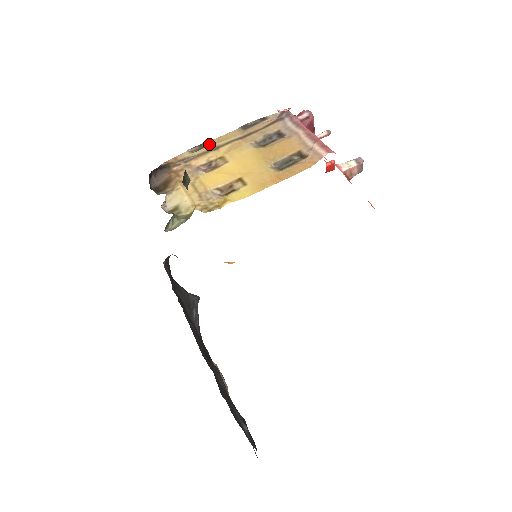
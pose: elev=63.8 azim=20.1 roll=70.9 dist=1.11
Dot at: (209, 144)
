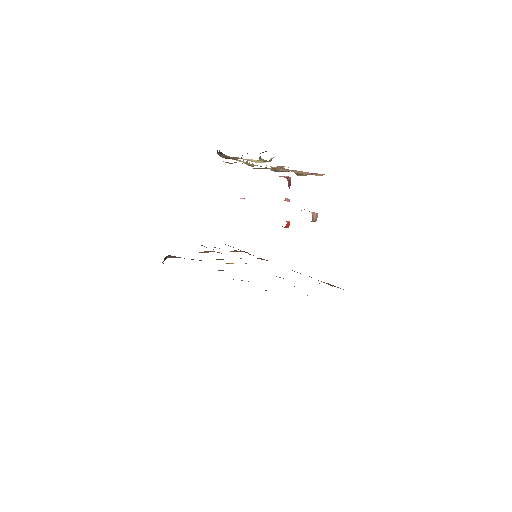
Dot at: occluded
